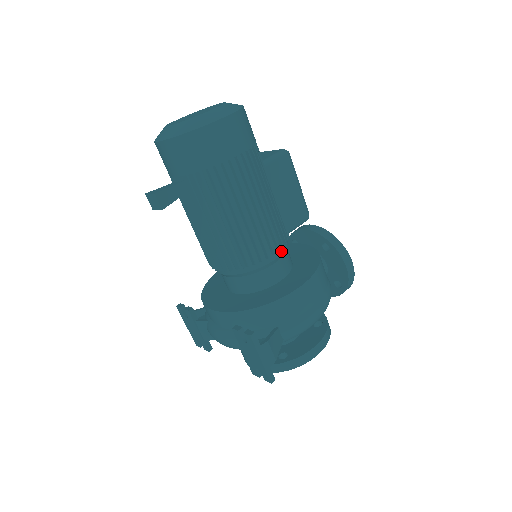
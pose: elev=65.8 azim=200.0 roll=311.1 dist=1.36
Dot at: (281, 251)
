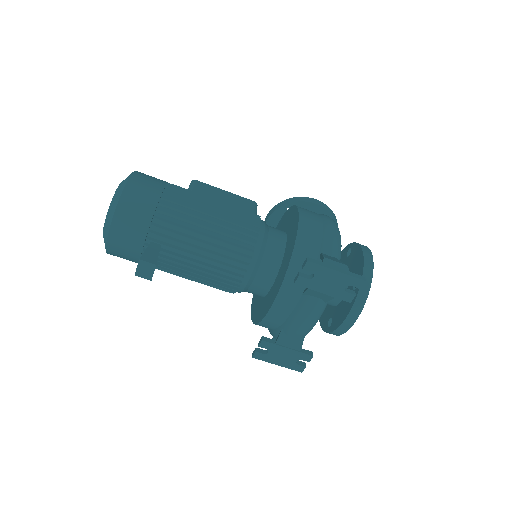
Dot at: (263, 222)
